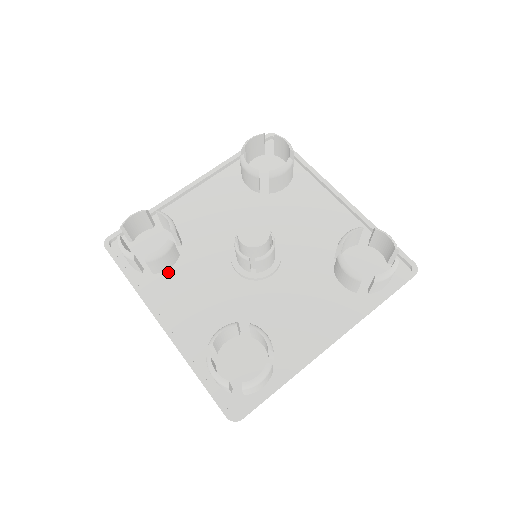
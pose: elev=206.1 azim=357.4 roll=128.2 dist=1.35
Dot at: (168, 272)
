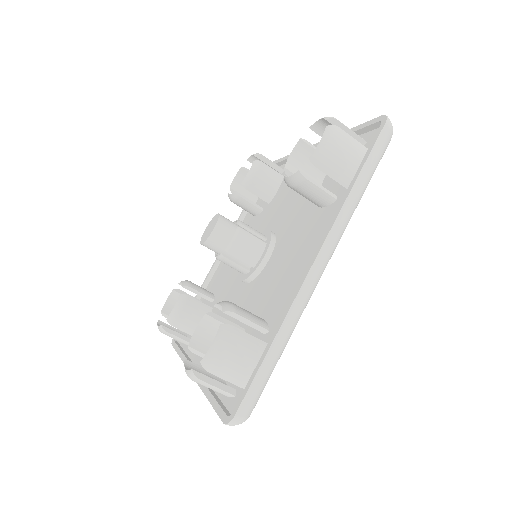
Dot at: occluded
